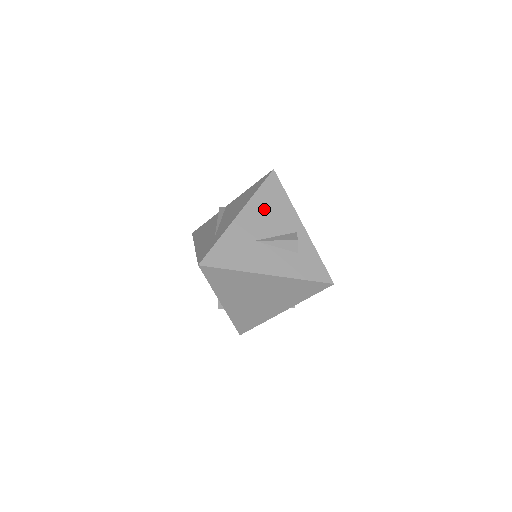
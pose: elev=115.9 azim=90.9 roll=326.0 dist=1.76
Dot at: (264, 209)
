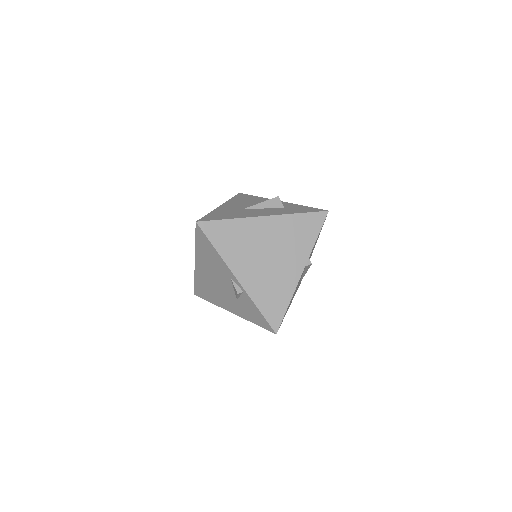
Dot at: (242, 202)
